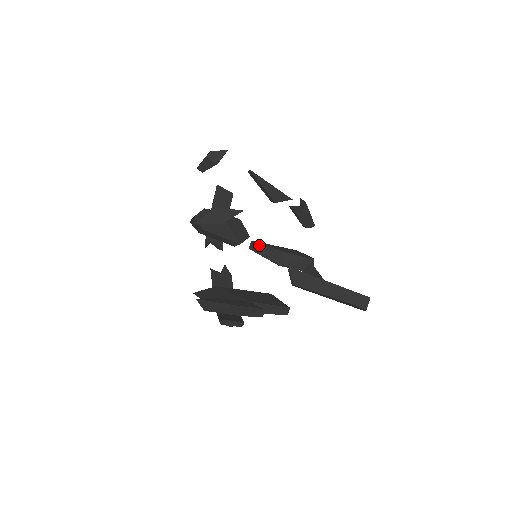
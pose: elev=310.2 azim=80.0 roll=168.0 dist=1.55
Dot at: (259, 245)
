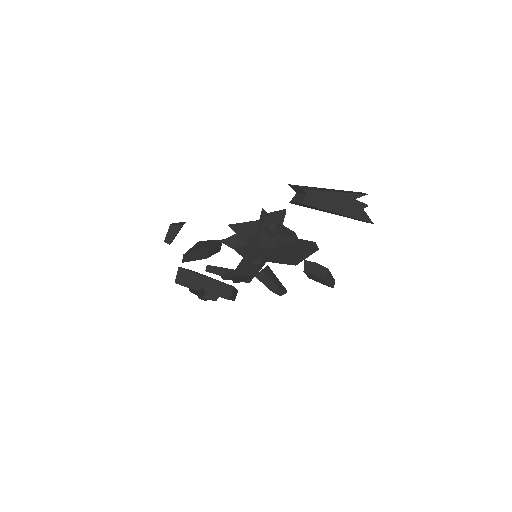
Dot at: occluded
